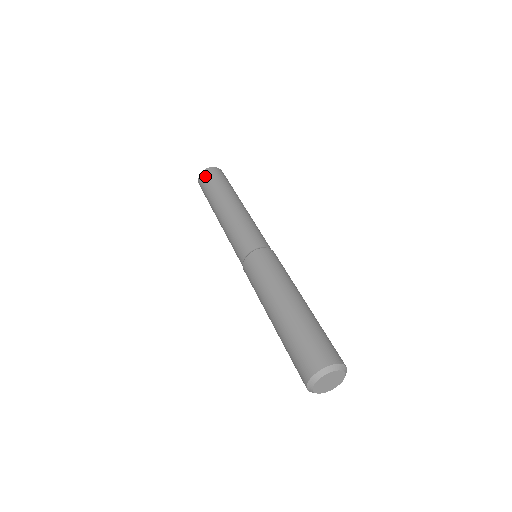
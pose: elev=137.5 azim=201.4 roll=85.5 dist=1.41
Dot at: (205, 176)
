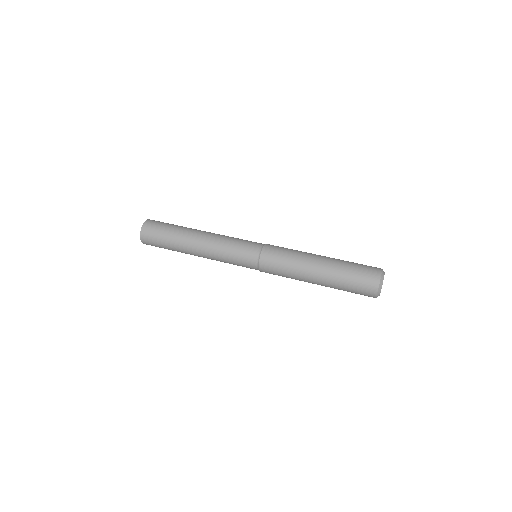
Dot at: (148, 241)
